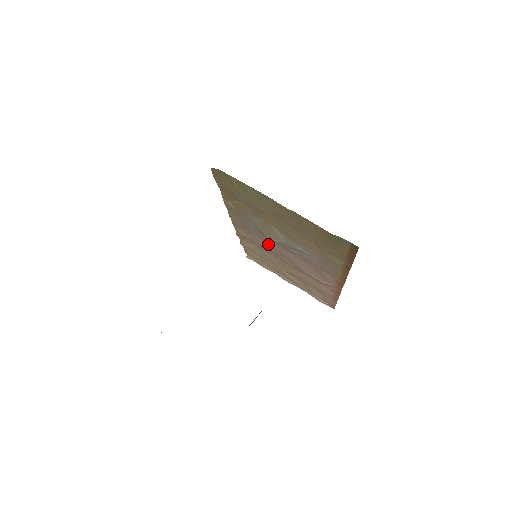
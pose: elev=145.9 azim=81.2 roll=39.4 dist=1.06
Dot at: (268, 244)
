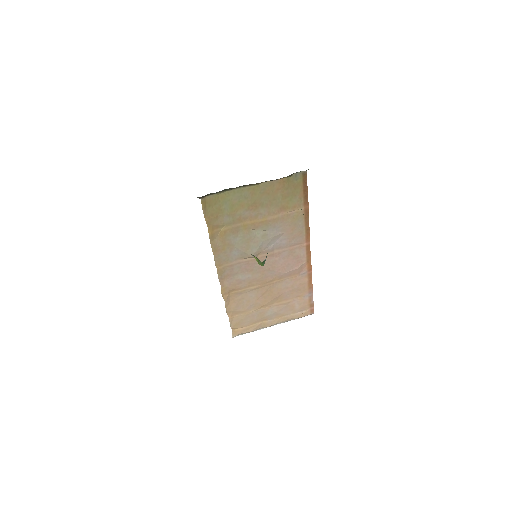
Dot at: (249, 271)
